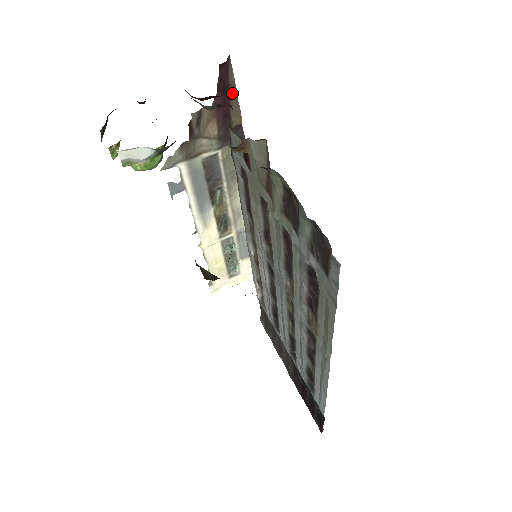
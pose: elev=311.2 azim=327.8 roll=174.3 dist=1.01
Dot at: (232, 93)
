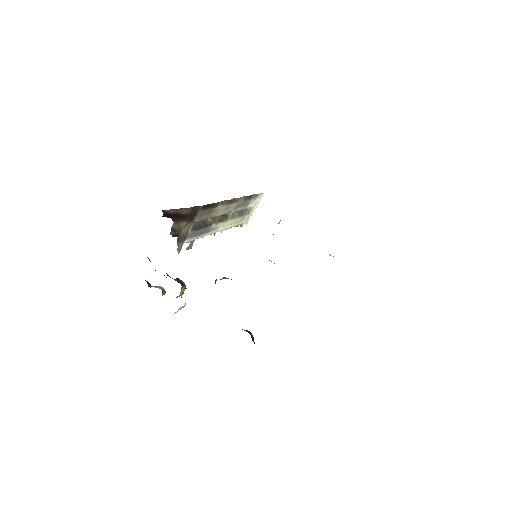
Dot at: (177, 211)
